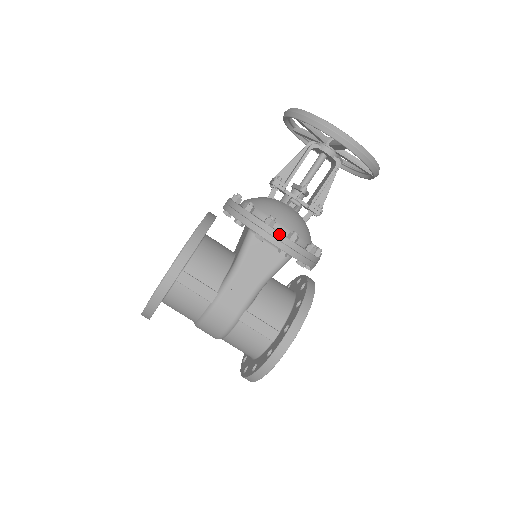
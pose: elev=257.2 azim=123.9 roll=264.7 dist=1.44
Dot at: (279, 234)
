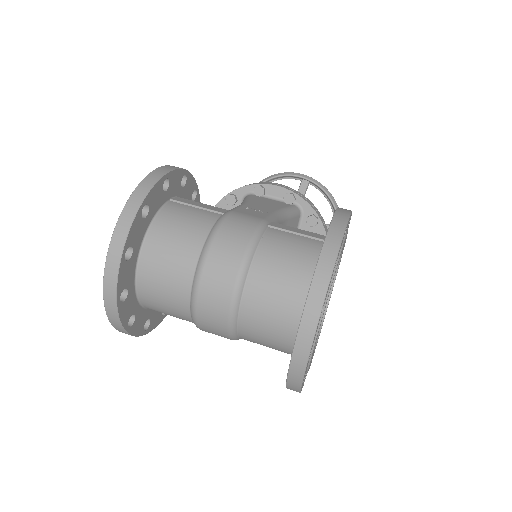
Dot at: (279, 184)
